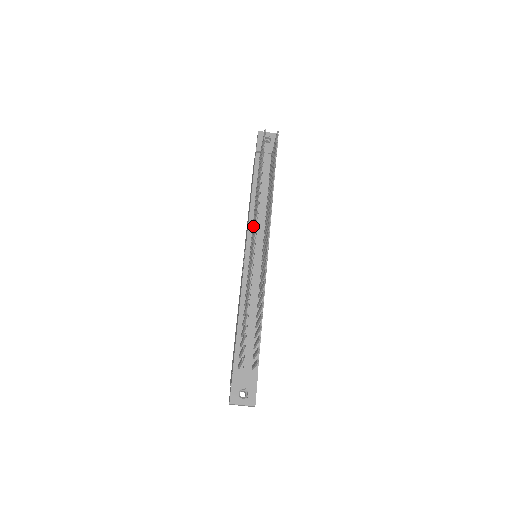
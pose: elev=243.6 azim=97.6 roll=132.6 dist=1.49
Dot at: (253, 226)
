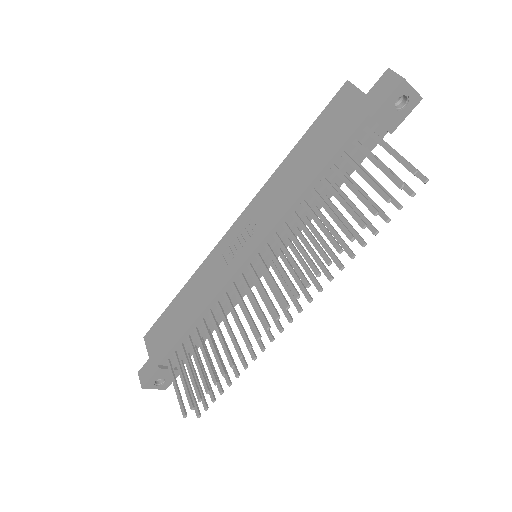
Dot at: (282, 249)
